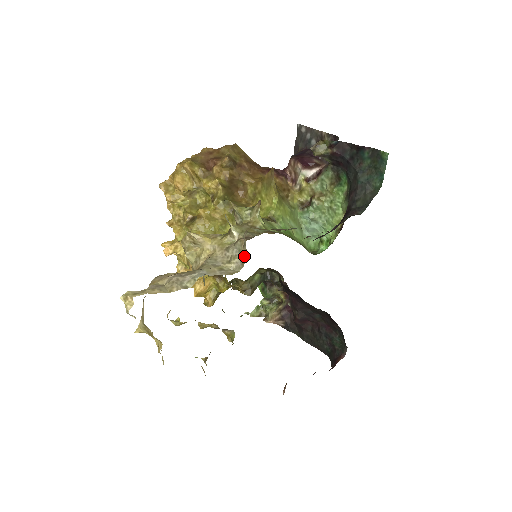
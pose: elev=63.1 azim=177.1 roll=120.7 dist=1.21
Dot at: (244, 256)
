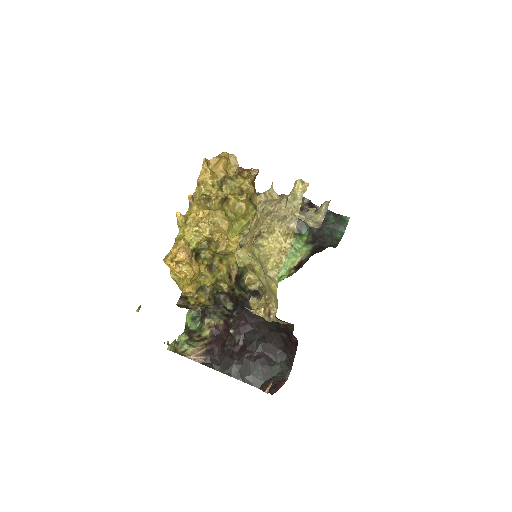
Dot at: (319, 220)
